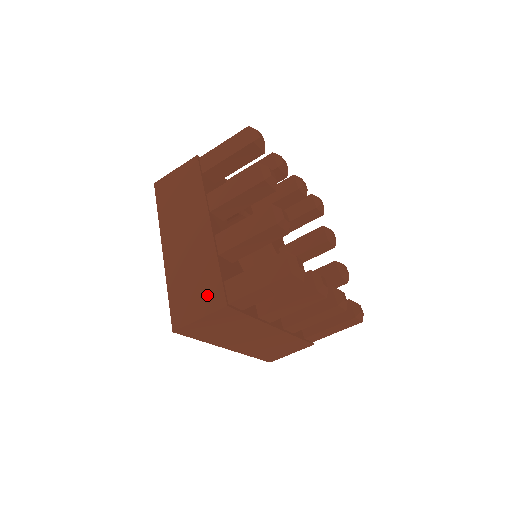
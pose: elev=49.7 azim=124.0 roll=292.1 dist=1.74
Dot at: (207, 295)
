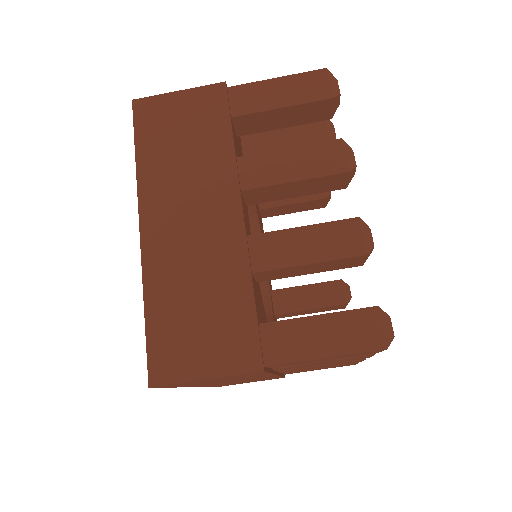
Dot at: (226, 340)
